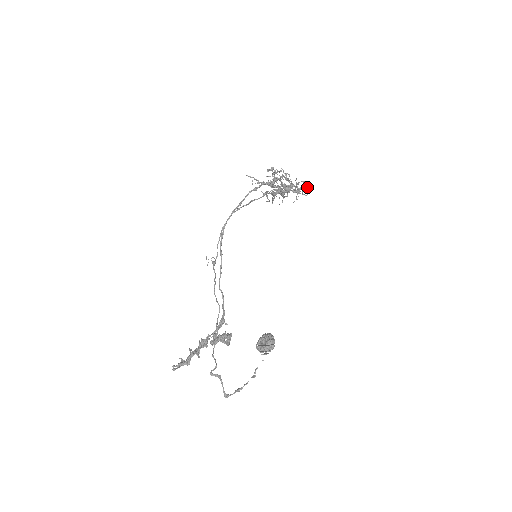
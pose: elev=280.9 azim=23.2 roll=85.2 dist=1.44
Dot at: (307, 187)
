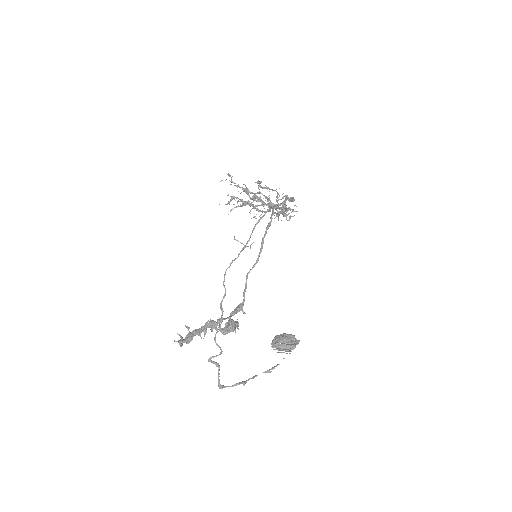
Dot at: occluded
